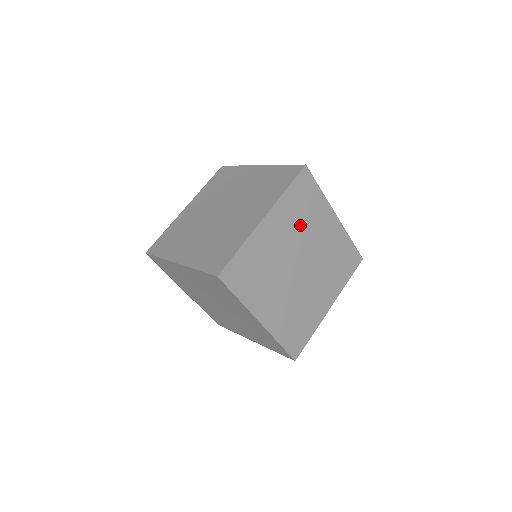
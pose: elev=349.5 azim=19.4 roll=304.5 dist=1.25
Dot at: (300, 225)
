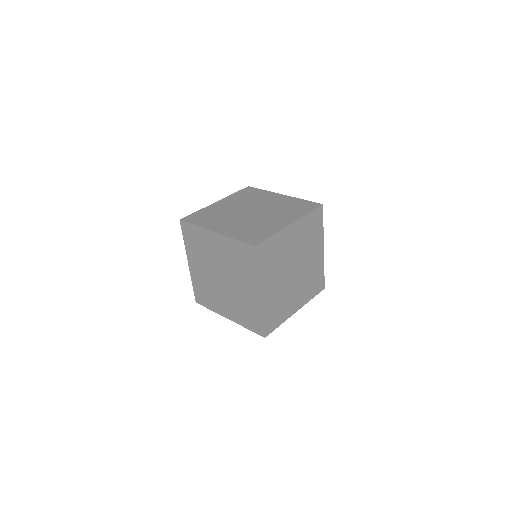
Dot at: (305, 242)
